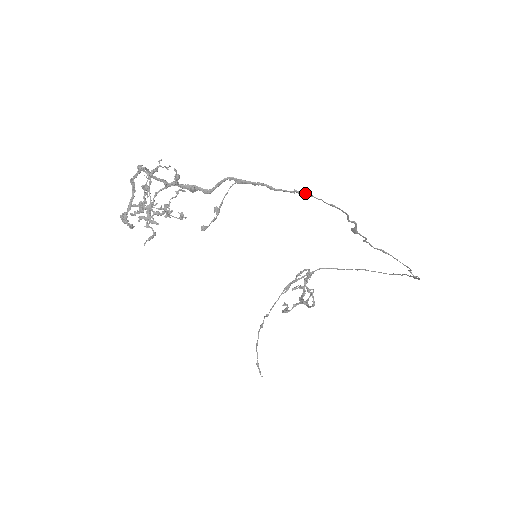
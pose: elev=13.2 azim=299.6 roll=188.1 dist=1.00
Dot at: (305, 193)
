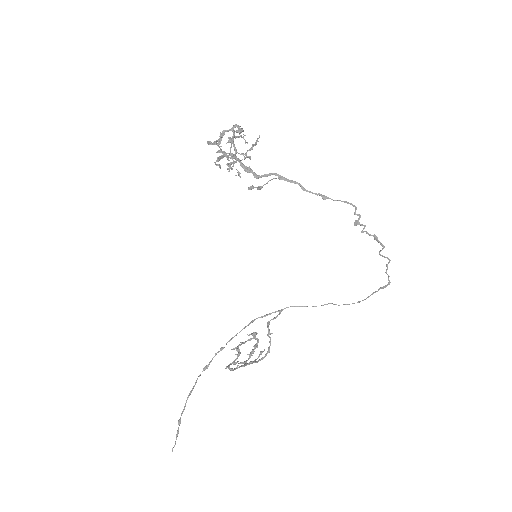
Dot at: (326, 196)
